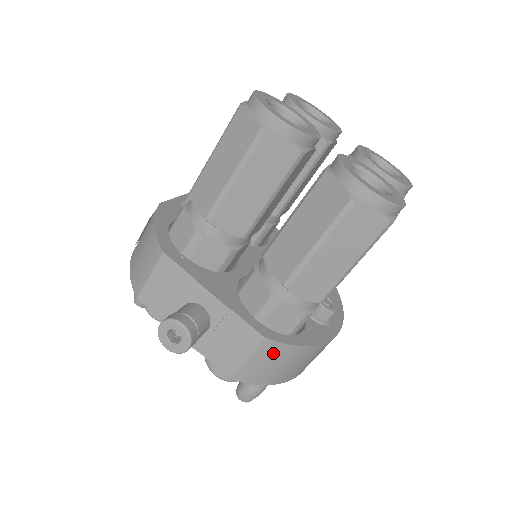
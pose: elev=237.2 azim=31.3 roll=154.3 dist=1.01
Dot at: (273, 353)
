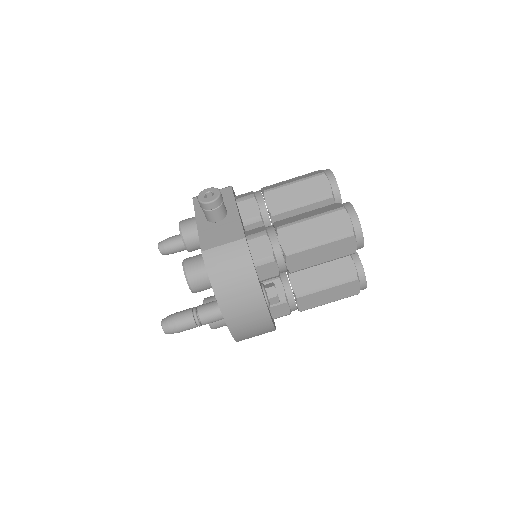
Dot at: (239, 255)
